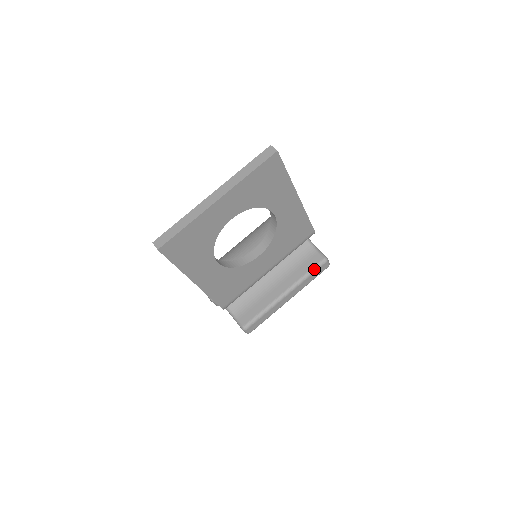
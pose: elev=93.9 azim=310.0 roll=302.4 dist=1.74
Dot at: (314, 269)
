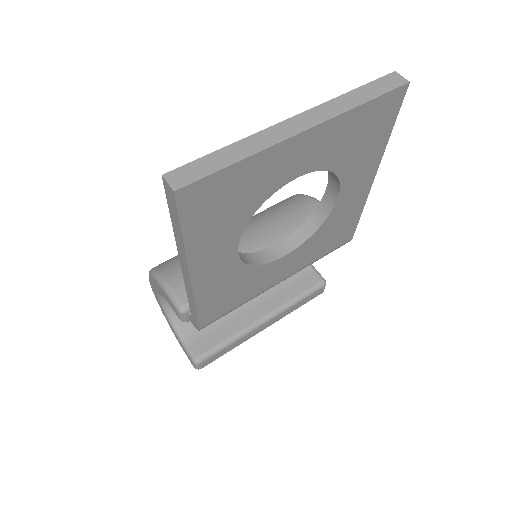
Dot at: (308, 292)
